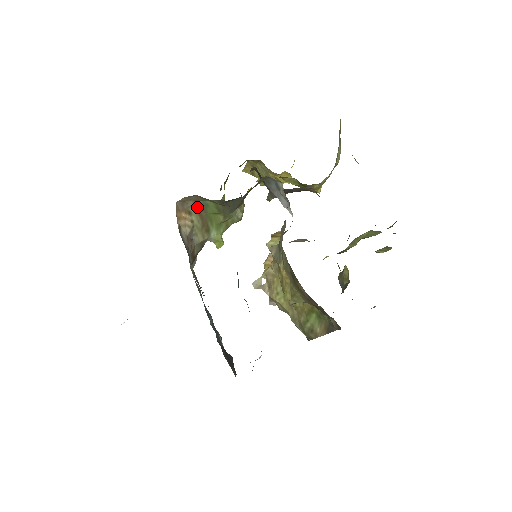
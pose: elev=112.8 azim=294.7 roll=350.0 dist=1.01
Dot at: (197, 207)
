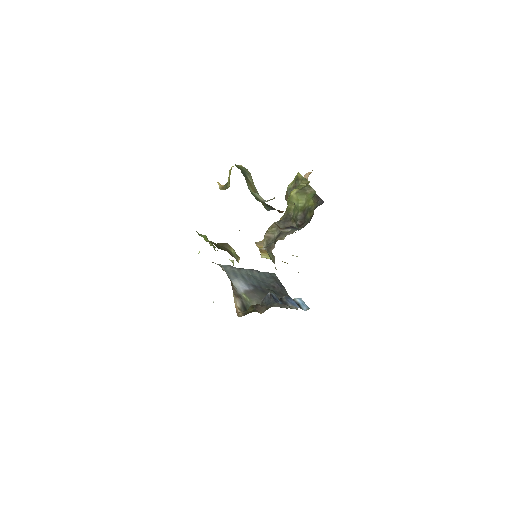
Dot at: occluded
